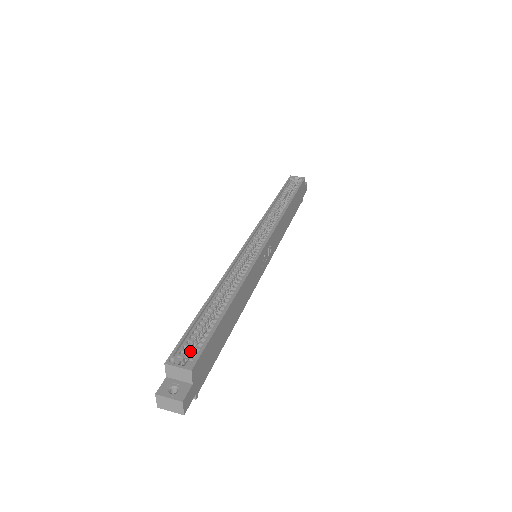
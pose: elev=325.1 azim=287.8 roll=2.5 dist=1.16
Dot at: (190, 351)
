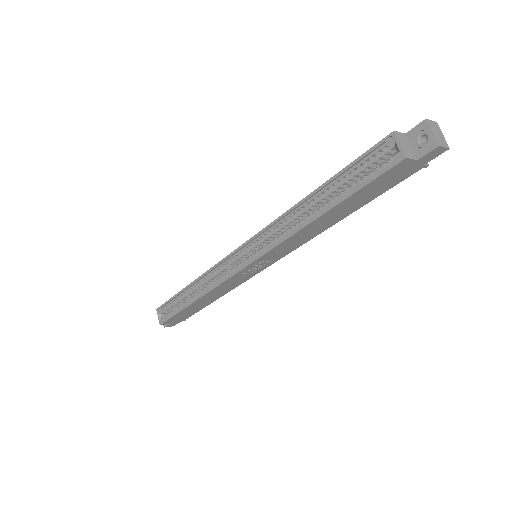
Dot at: (171, 309)
